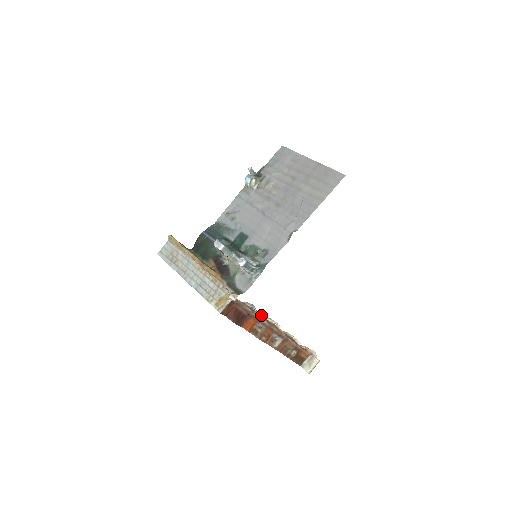
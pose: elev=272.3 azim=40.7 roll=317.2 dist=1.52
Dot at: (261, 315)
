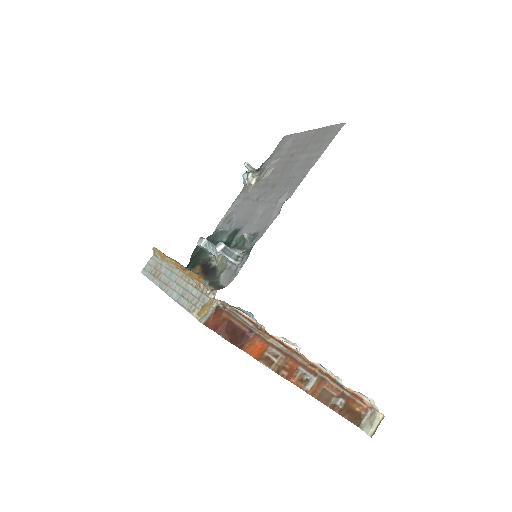
Dot at: (263, 327)
